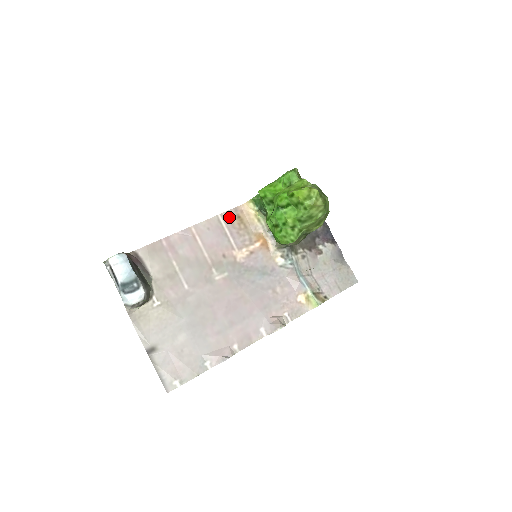
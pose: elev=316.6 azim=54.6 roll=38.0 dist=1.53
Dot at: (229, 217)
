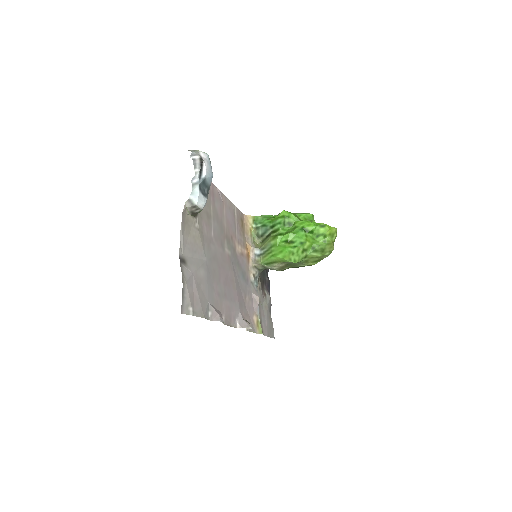
Dot at: (239, 214)
